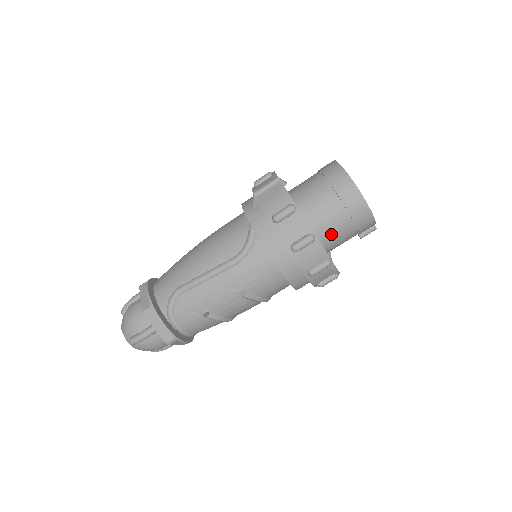
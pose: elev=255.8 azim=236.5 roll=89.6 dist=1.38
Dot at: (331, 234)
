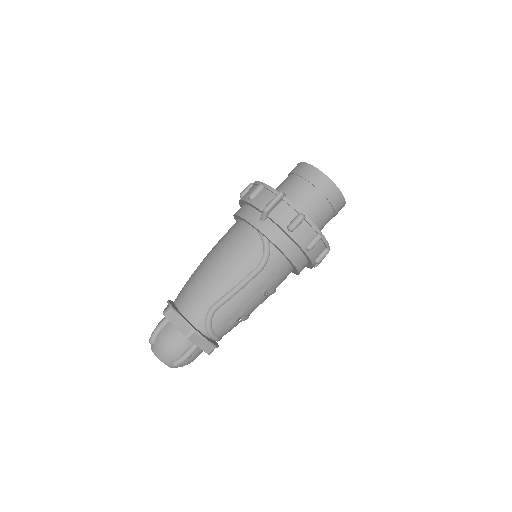
Dot at: (320, 226)
